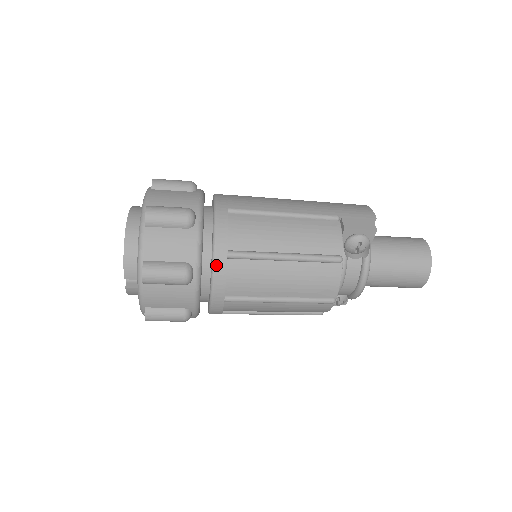
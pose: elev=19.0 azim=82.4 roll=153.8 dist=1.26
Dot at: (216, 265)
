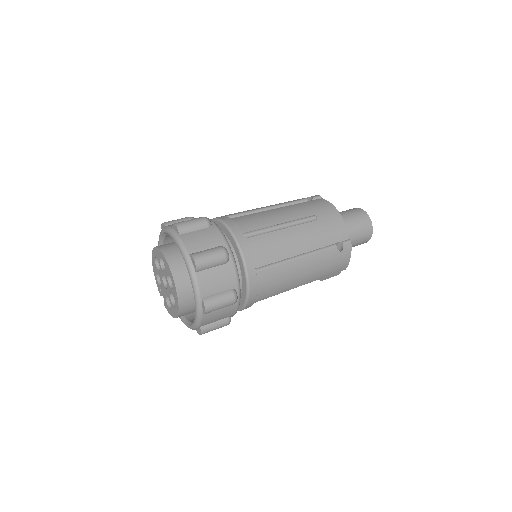
Dot at: occluded
